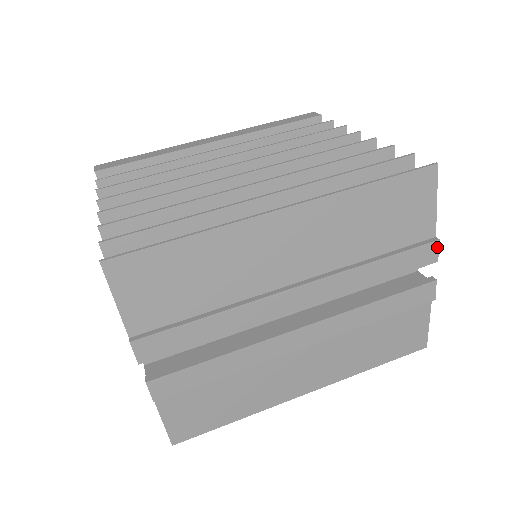
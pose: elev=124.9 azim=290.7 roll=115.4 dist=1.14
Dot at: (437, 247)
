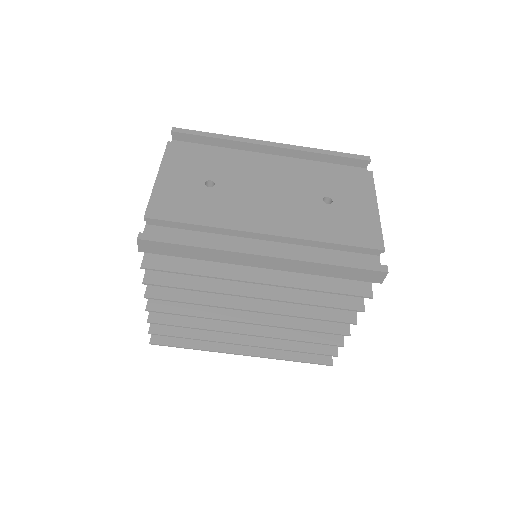
Dot at: occluded
